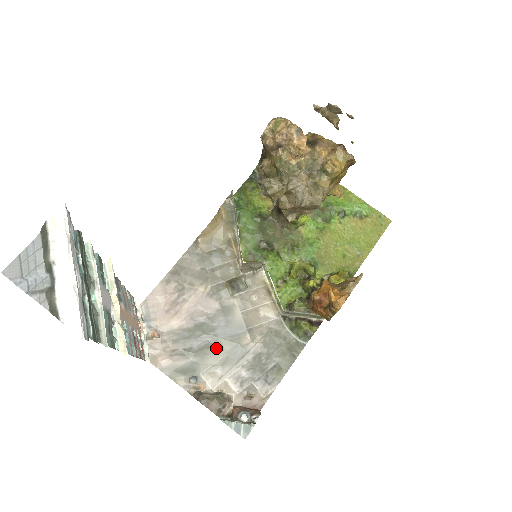
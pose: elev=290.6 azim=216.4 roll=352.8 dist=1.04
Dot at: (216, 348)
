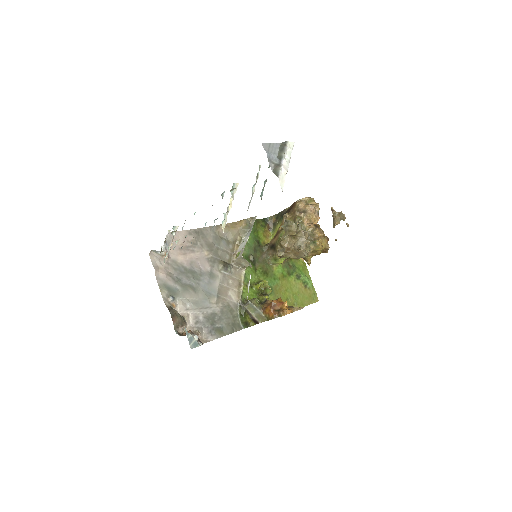
Dot at: (195, 291)
